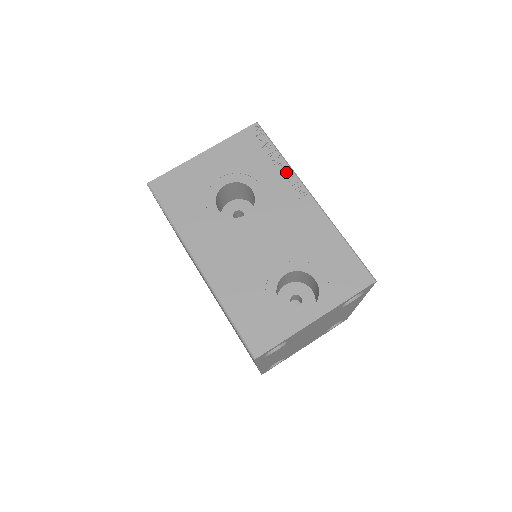
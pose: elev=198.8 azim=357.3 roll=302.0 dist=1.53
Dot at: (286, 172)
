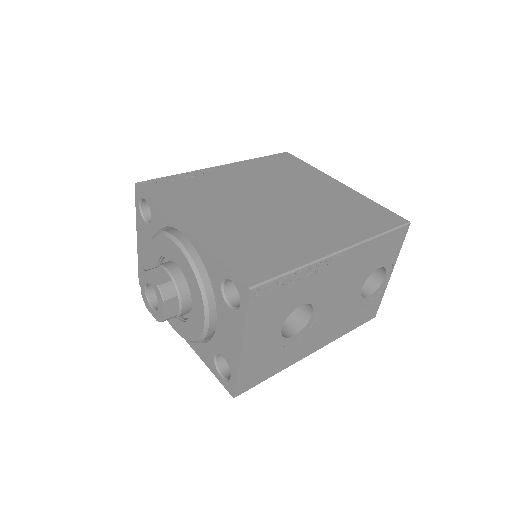
Dot at: (312, 270)
